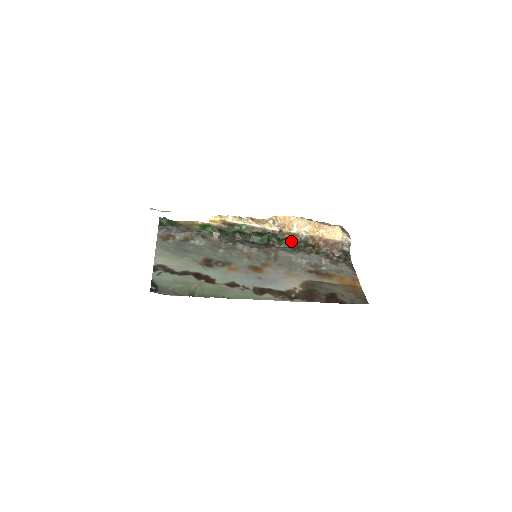
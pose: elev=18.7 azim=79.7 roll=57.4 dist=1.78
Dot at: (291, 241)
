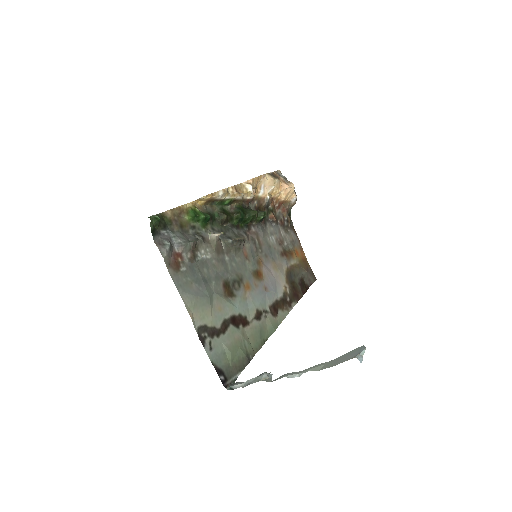
Dot at: occluded
